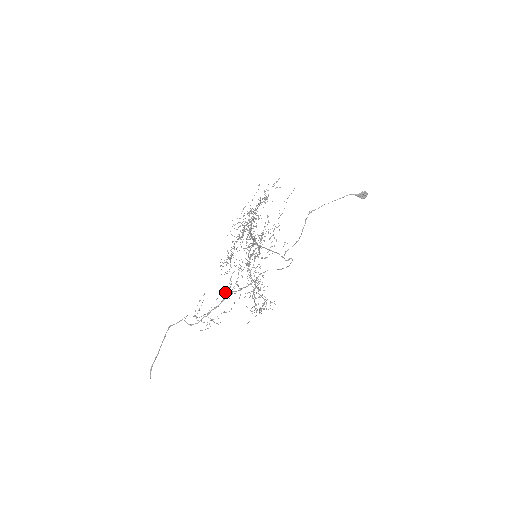
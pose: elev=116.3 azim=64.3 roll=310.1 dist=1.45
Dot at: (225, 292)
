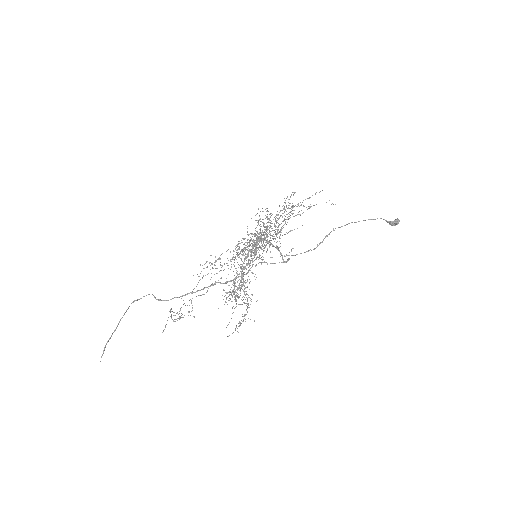
Dot at: occluded
